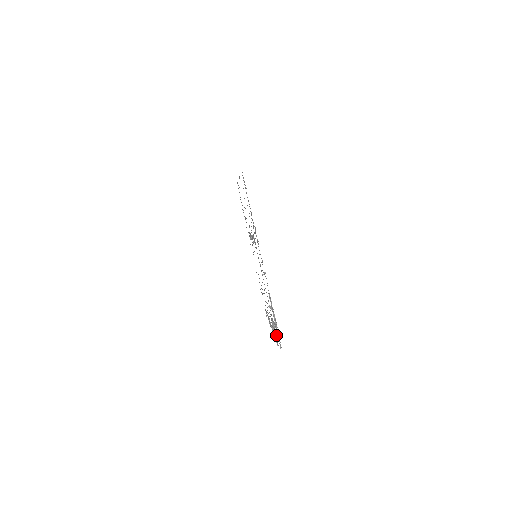
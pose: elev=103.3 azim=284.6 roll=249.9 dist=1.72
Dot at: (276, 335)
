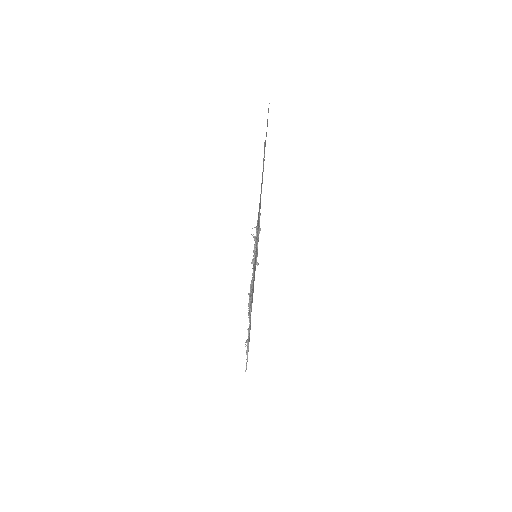
Dot at: occluded
